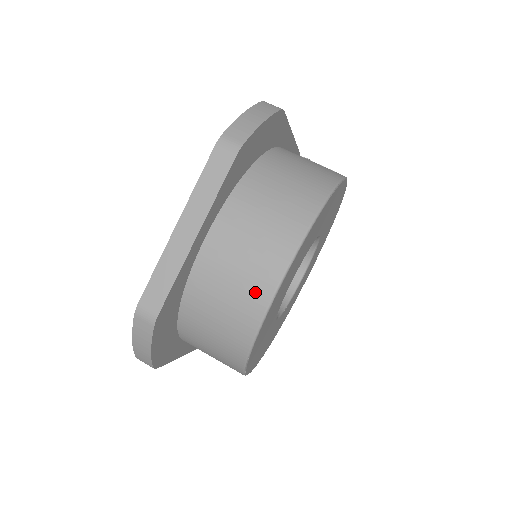
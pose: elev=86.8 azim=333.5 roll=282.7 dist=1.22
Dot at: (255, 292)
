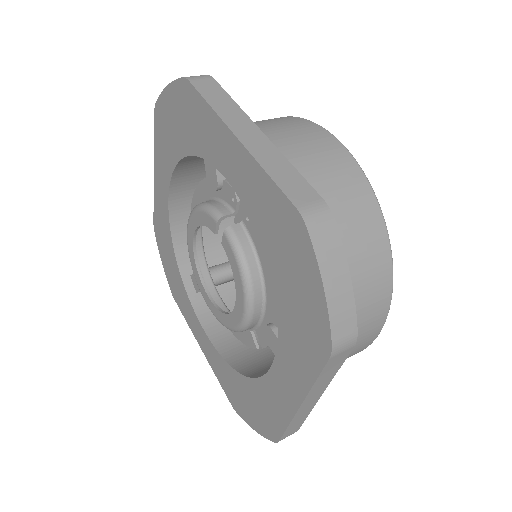
Dot at: (338, 161)
